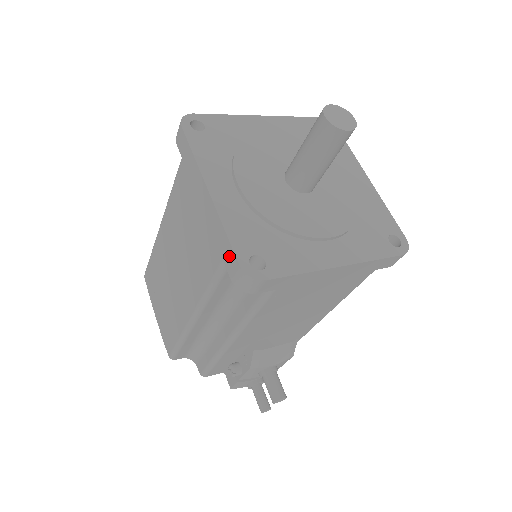
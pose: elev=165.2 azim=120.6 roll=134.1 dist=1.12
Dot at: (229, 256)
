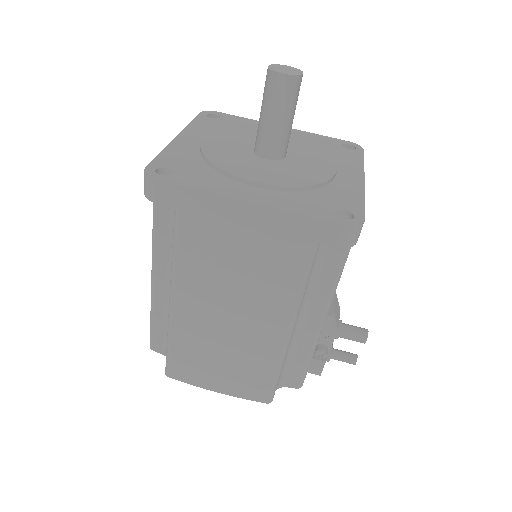
Dot at: (323, 230)
